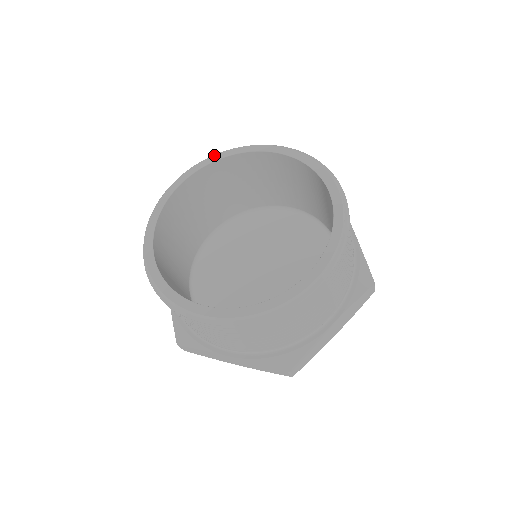
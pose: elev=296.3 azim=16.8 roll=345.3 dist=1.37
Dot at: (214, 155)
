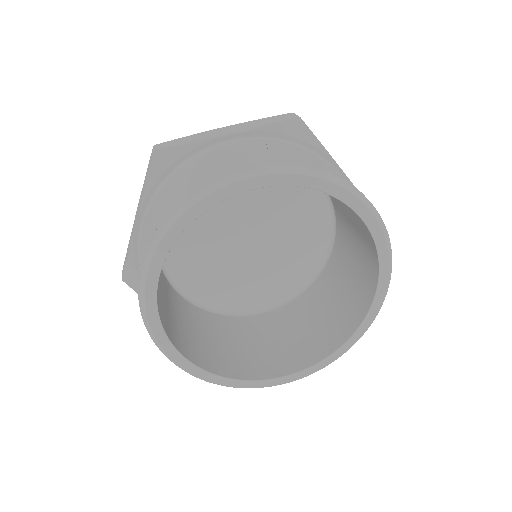
Dot at: (176, 223)
